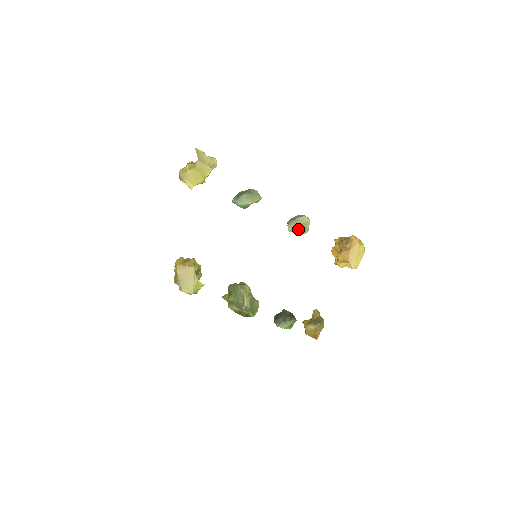
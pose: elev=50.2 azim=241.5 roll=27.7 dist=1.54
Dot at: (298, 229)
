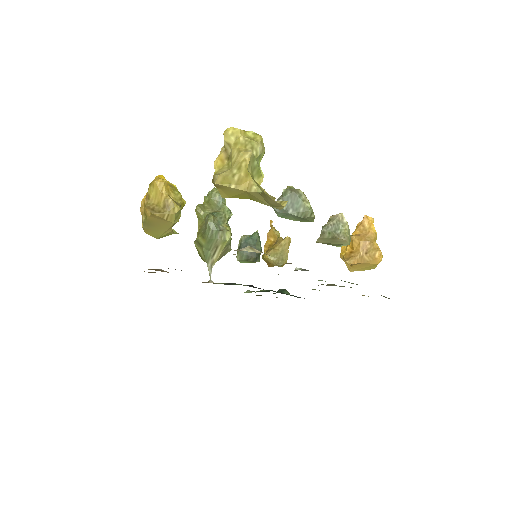
Dot at: (328, 243)
